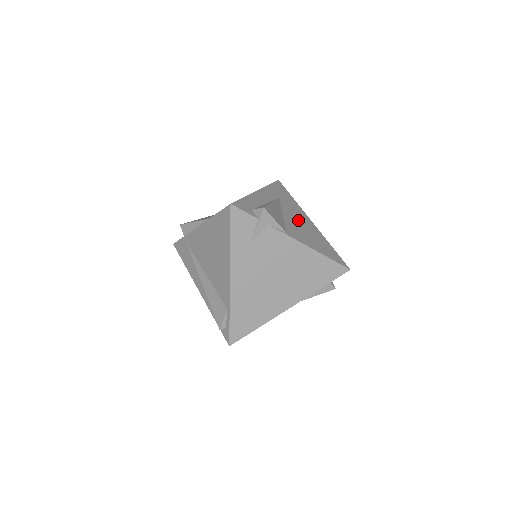
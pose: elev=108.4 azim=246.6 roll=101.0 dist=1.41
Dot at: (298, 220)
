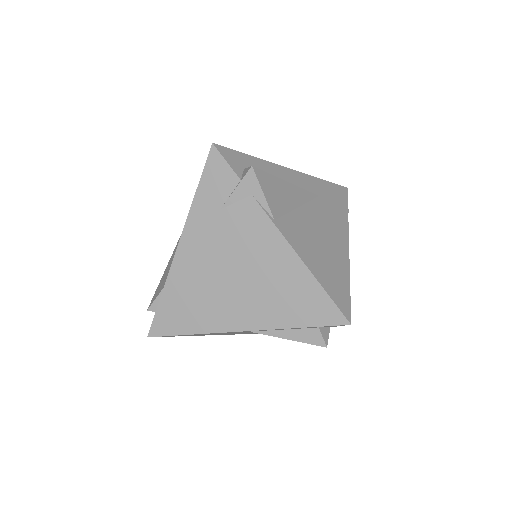
Dot at: (322, 228)
